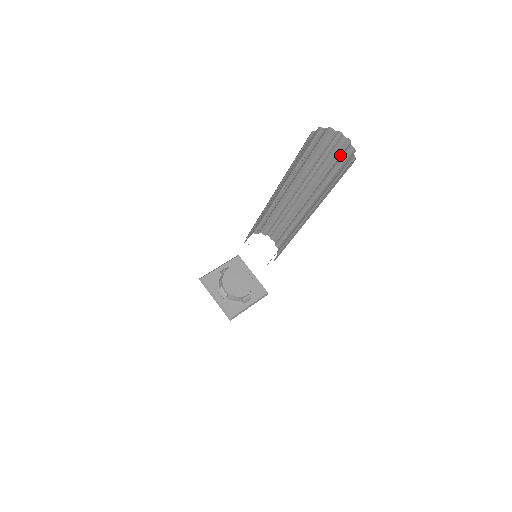
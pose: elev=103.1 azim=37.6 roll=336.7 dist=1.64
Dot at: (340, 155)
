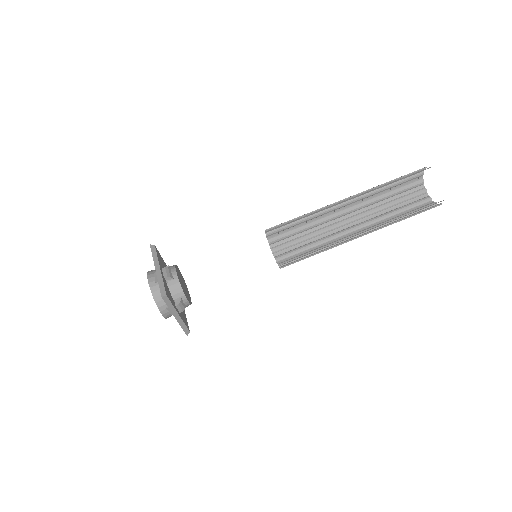
Dot at: (418, 208)
